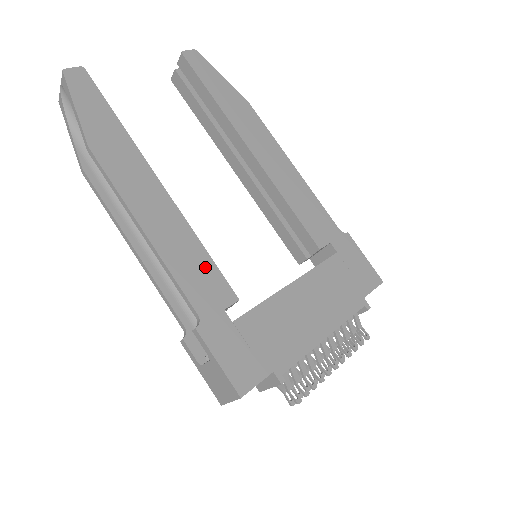
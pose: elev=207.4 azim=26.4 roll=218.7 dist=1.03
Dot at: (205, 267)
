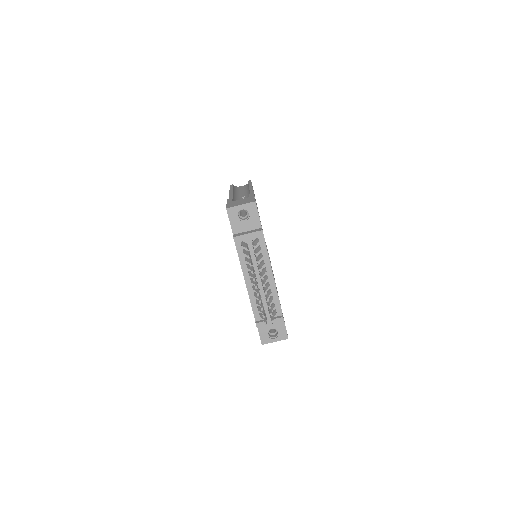
Dot at: occluded
